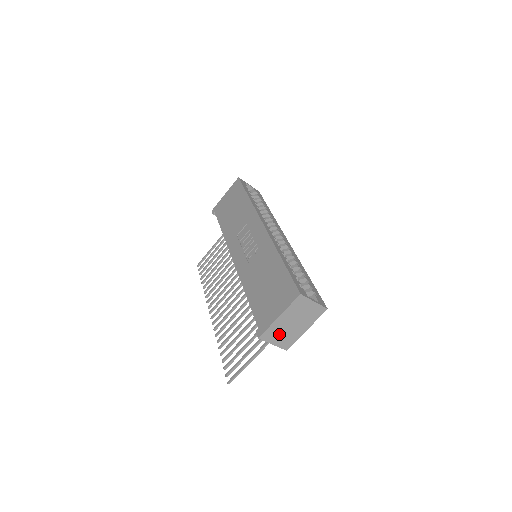
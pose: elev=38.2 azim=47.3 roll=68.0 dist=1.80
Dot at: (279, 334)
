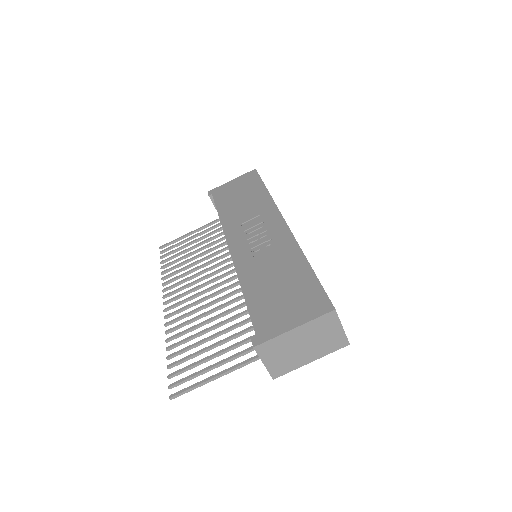
Dot at: (279, 353)
